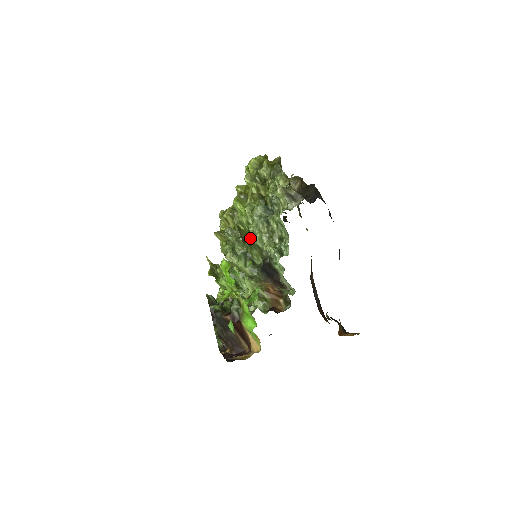
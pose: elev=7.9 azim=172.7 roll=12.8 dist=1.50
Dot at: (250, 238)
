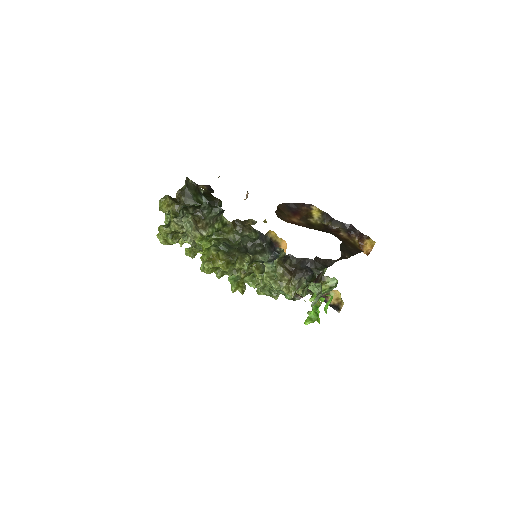
Dot at: occluded
